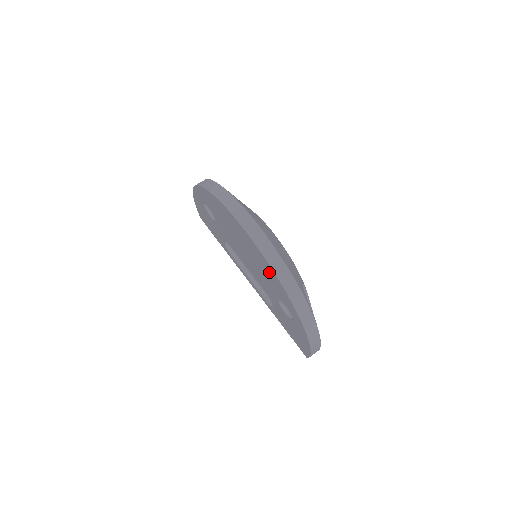
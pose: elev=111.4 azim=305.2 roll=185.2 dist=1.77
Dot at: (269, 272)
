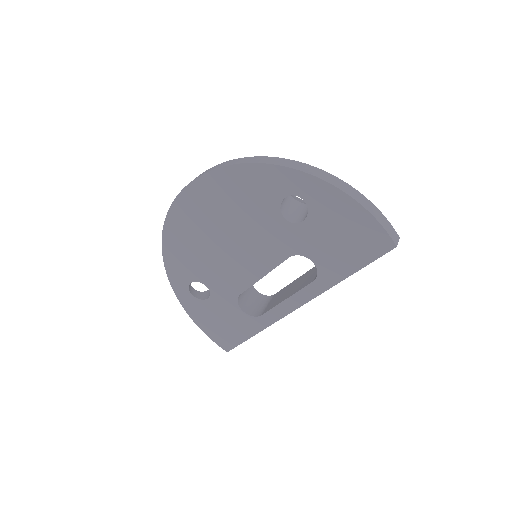
Dot at: (230, 186)
